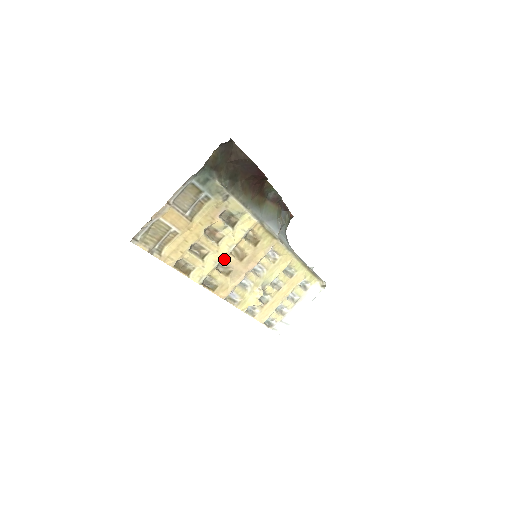
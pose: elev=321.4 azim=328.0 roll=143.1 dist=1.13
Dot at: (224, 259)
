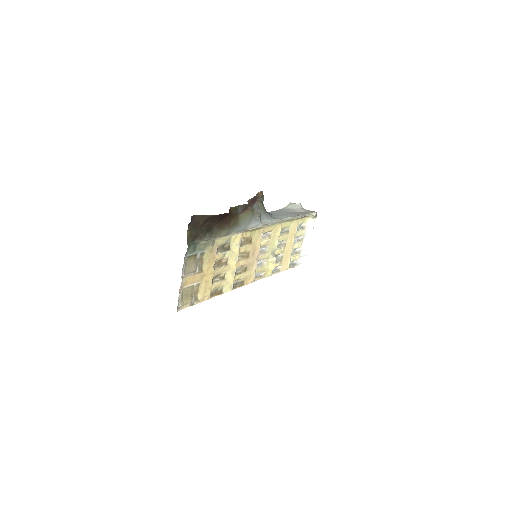
Dot at: (237, 267)
